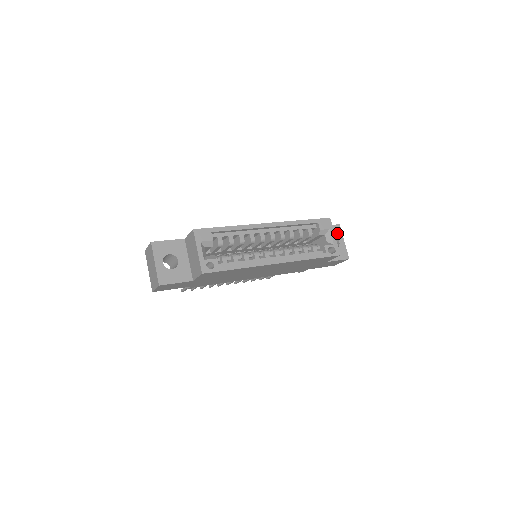
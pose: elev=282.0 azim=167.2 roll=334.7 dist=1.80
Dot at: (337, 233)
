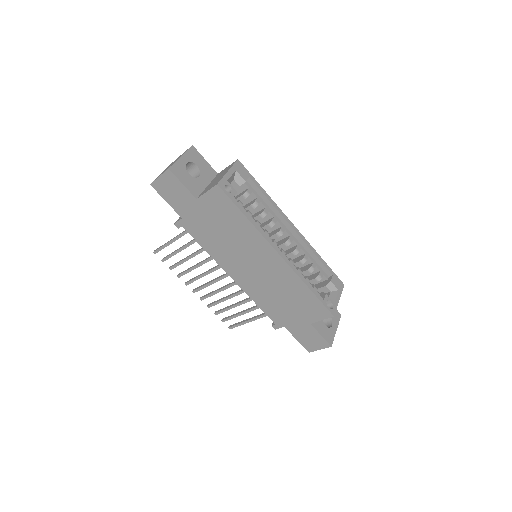
Dot at: (335, 318)
